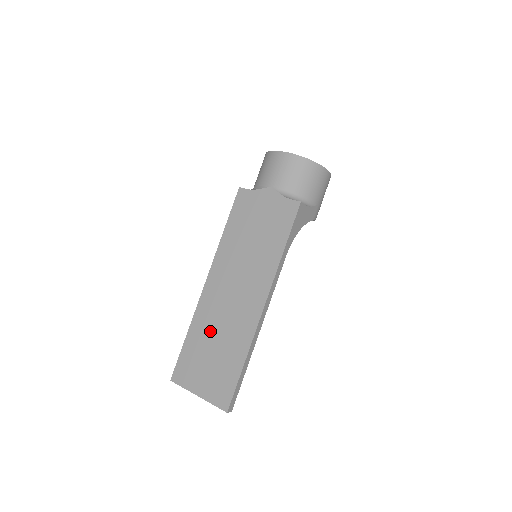
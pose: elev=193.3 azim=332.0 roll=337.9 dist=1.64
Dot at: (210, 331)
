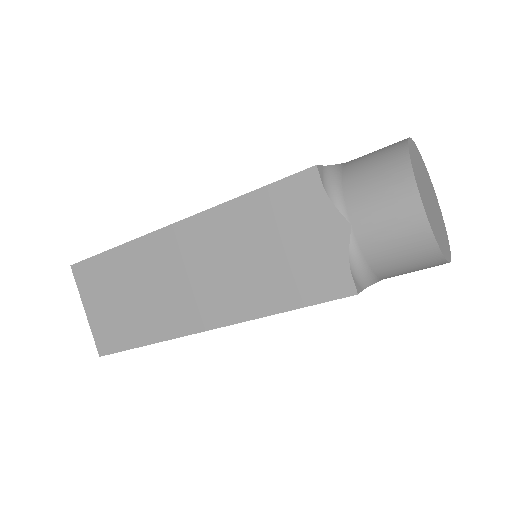
Dot at: (138, 277)
